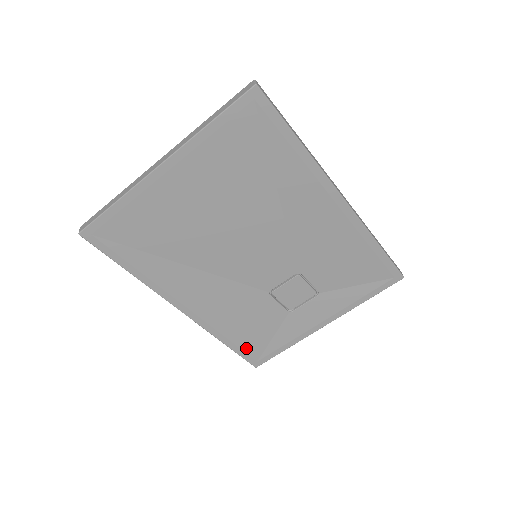
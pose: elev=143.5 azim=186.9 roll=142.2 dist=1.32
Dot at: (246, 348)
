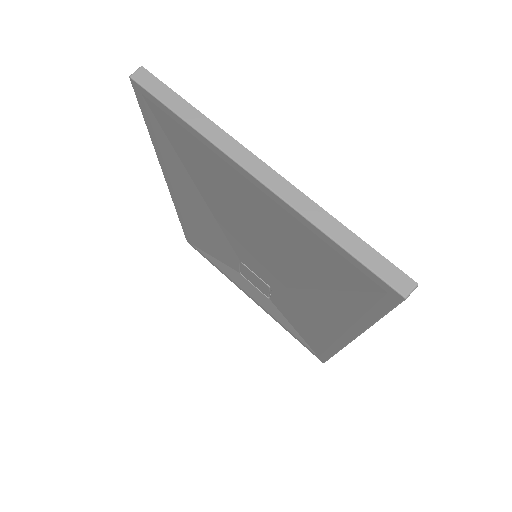
Dot at: (192, 237)
